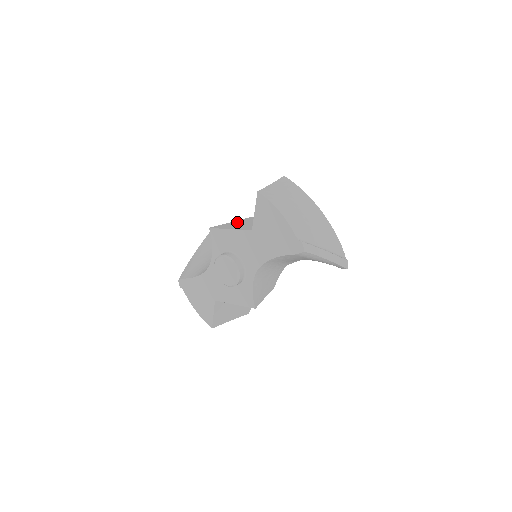
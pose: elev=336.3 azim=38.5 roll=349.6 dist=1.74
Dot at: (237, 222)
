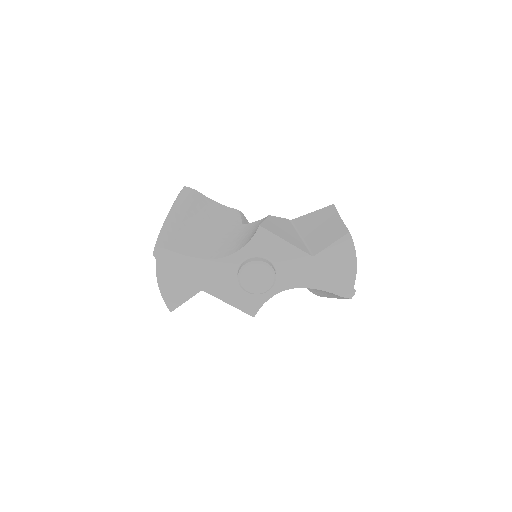
Dot at: (273, 224)
